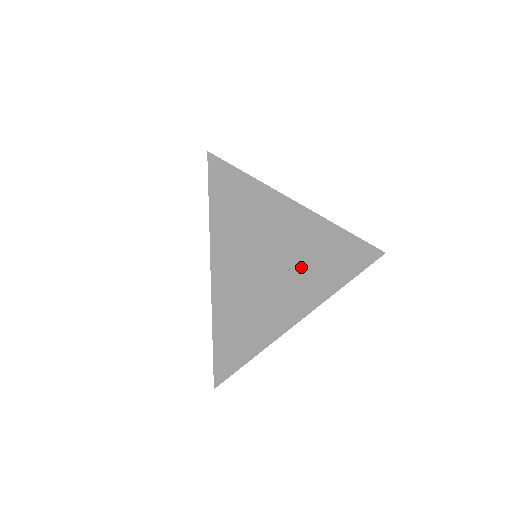
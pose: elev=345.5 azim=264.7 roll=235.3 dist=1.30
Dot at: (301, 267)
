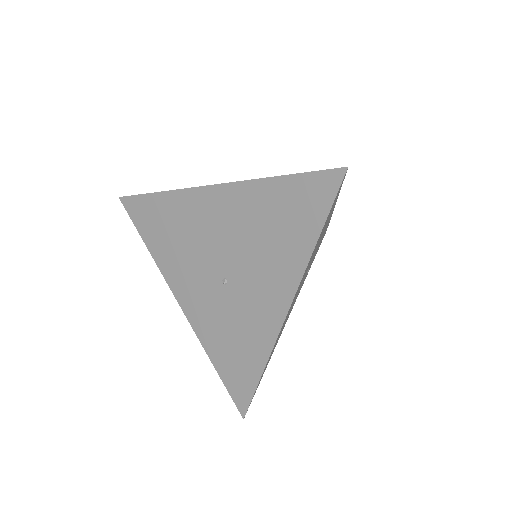
Dot at: occluded
